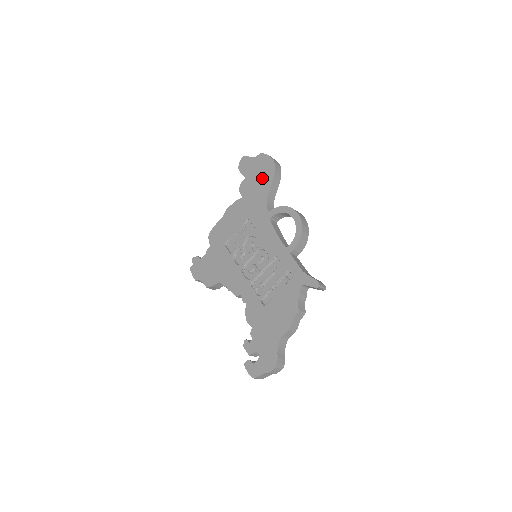
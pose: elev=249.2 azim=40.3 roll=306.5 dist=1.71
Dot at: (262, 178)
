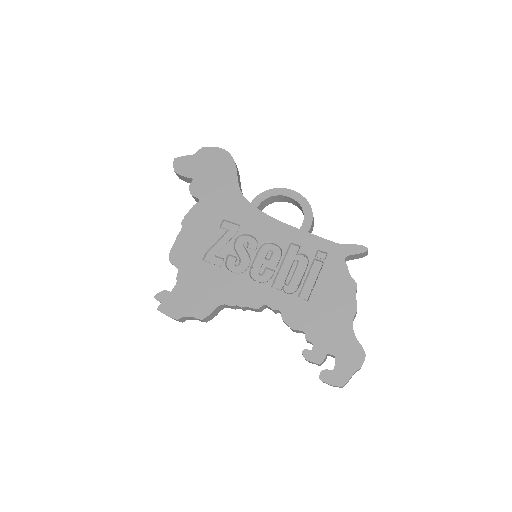
Dot at: (219, 171)
